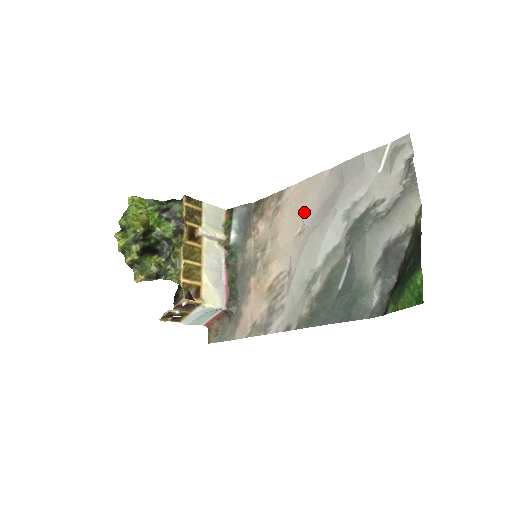
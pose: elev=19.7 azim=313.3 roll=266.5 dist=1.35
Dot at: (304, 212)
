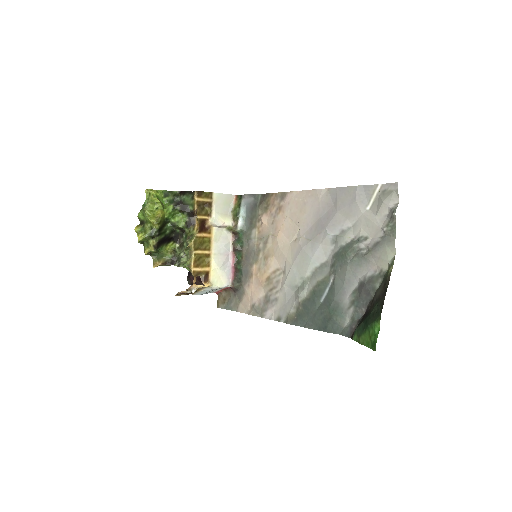
Dot at: (301, 222)
